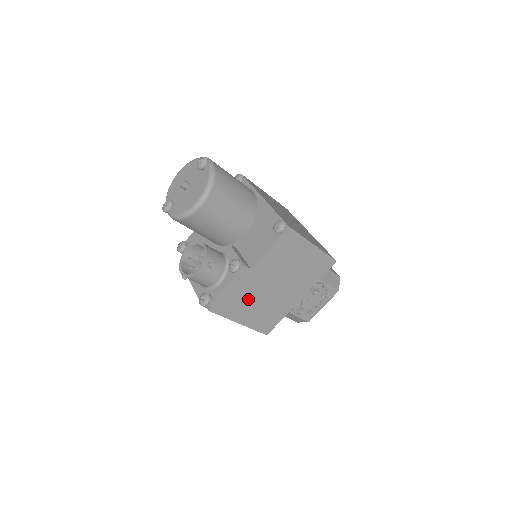
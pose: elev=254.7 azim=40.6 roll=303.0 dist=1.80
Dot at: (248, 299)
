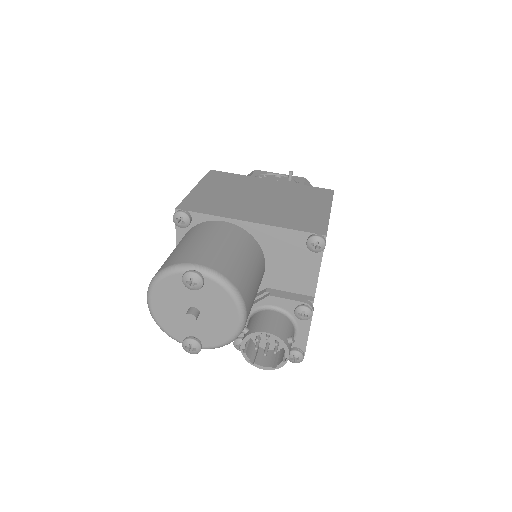
Dot at: occluded
